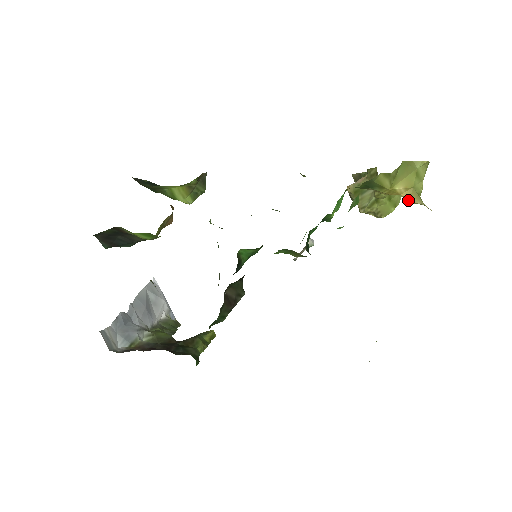
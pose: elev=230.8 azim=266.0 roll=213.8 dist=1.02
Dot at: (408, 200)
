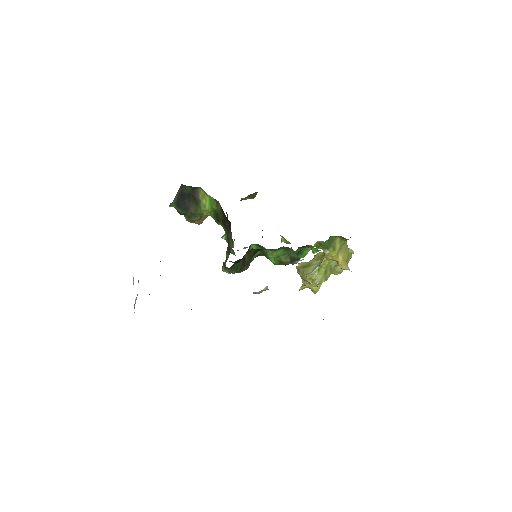
Dot at: (342, 266)
